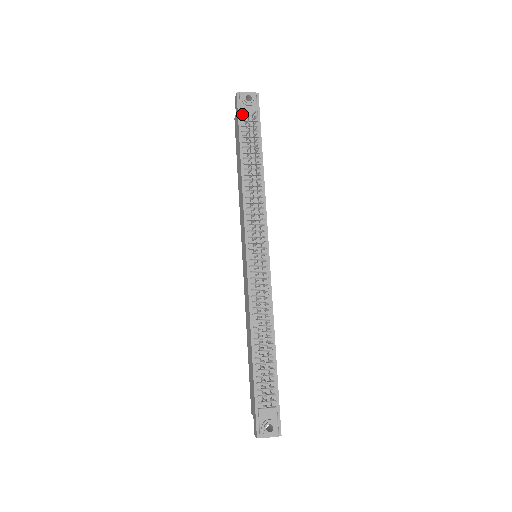
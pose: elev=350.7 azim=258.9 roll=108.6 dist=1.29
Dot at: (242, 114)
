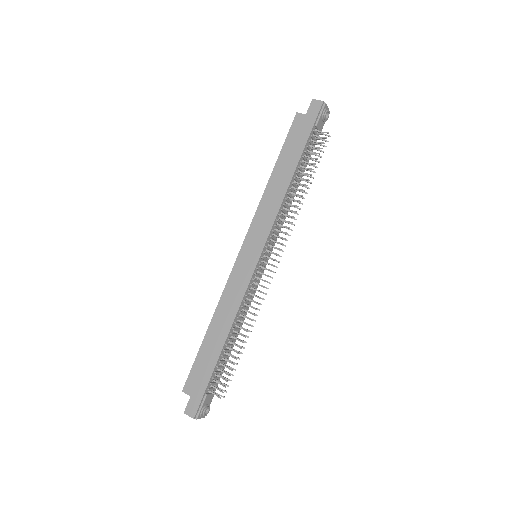
Dot at: (317, 125)
